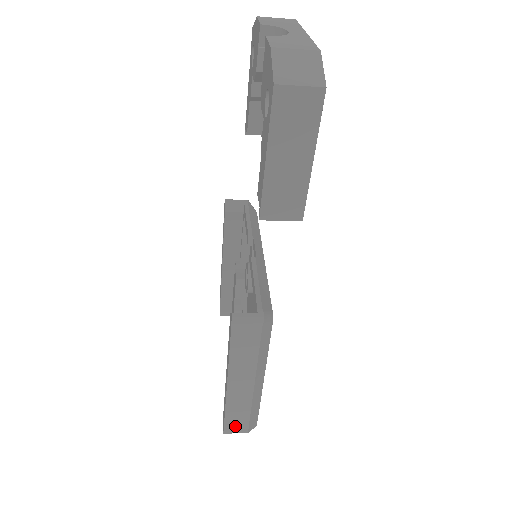
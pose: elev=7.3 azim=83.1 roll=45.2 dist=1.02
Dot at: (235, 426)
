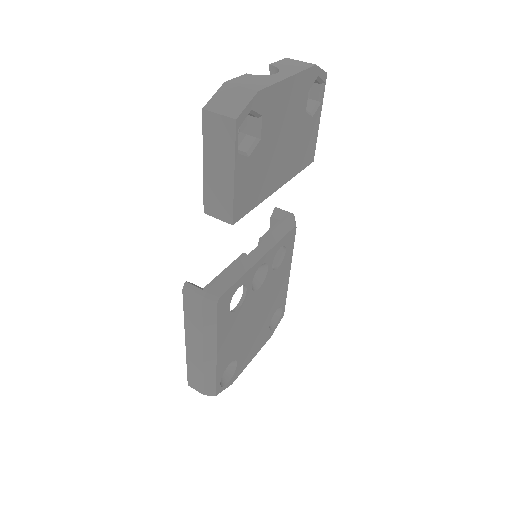
Dot at: (195, 383)
